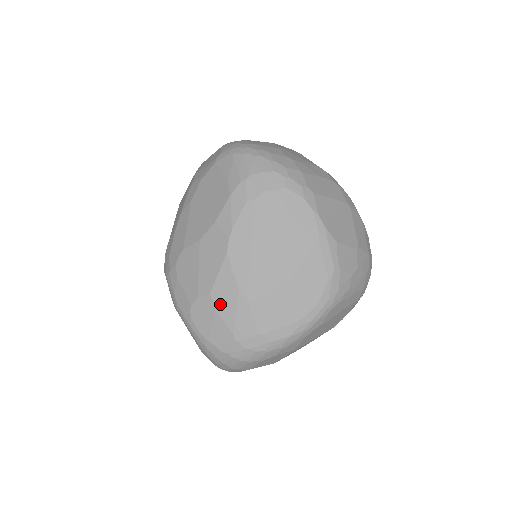
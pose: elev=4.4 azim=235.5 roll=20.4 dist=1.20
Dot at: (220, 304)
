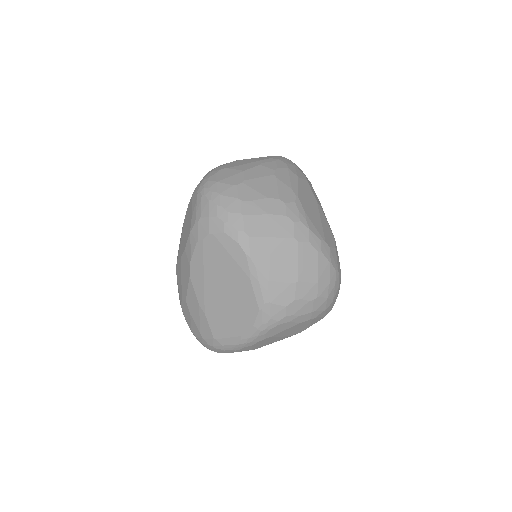
Dot at: (191, 310)
